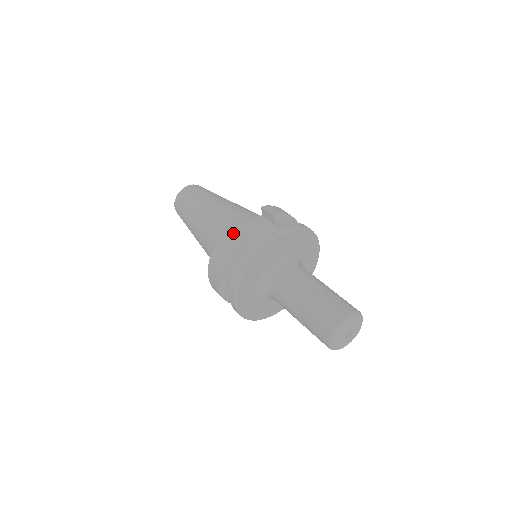
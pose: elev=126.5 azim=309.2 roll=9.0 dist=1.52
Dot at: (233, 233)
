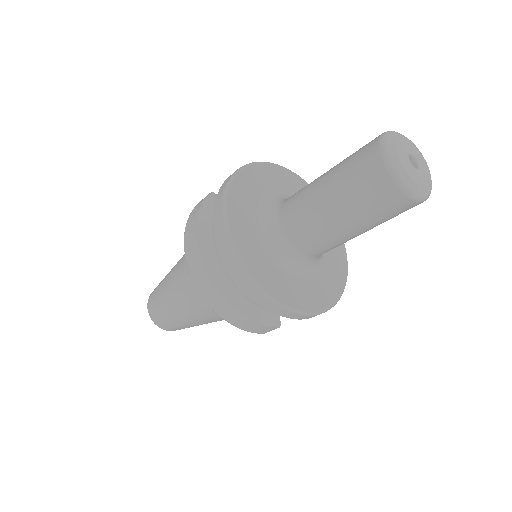
Dot at: occluded
